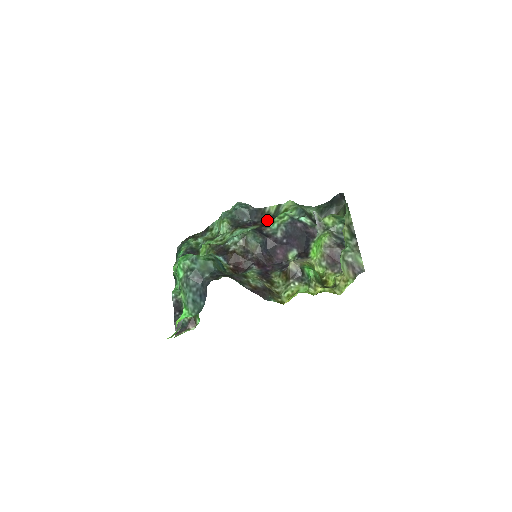
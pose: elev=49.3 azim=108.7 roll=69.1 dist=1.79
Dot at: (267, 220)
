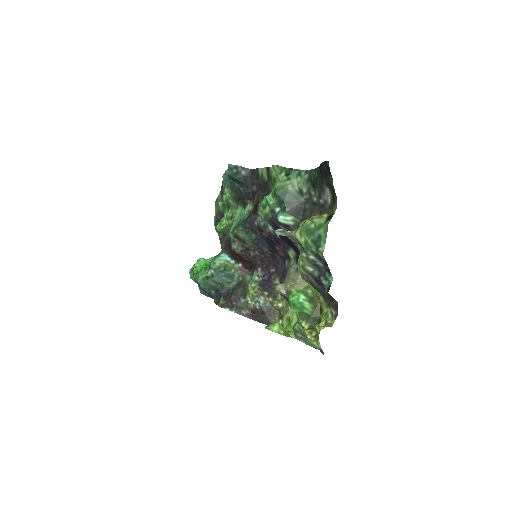
Dot at: (261, 193)
